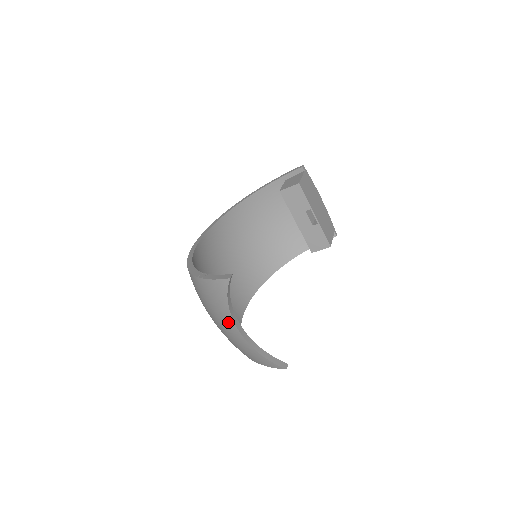
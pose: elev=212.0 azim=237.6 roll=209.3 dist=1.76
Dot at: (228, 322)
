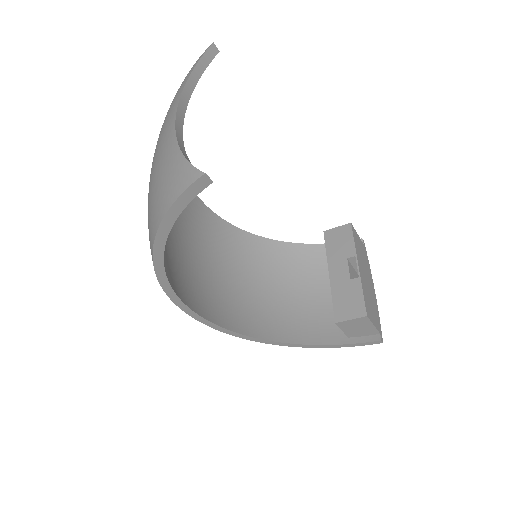
Dot at: (170, 115)
